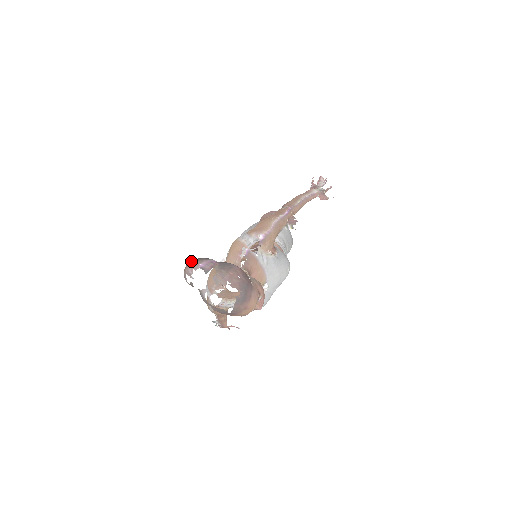
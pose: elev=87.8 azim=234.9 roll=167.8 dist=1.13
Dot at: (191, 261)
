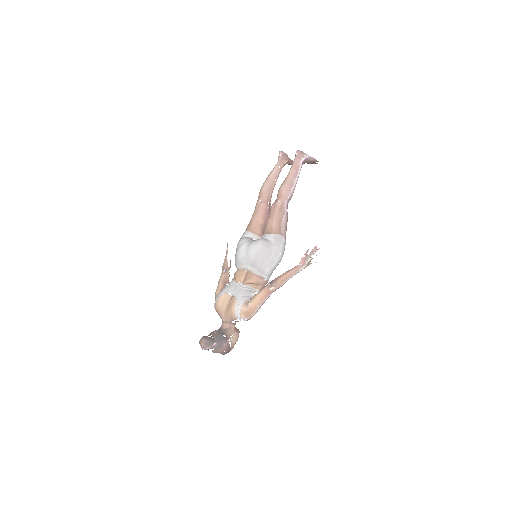
Dot at: (203, 343)
